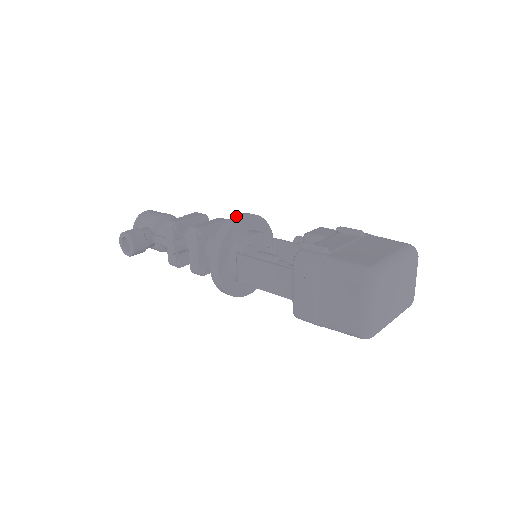
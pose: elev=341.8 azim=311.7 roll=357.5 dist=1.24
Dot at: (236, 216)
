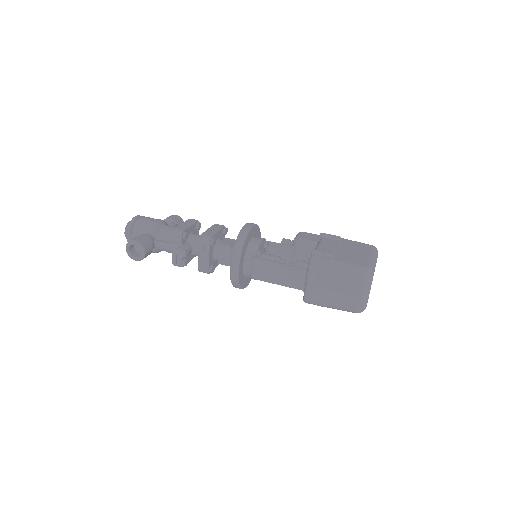
Dot at: (246, 227)
